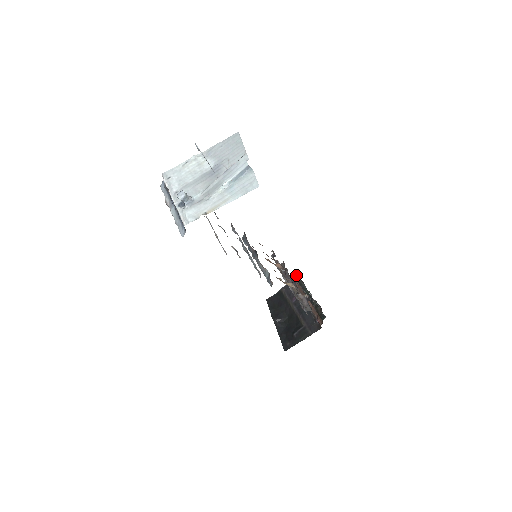
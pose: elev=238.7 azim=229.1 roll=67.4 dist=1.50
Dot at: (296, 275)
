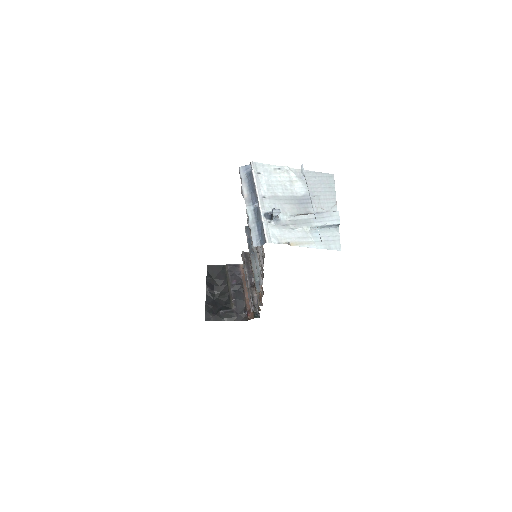
Dot at: occluded
